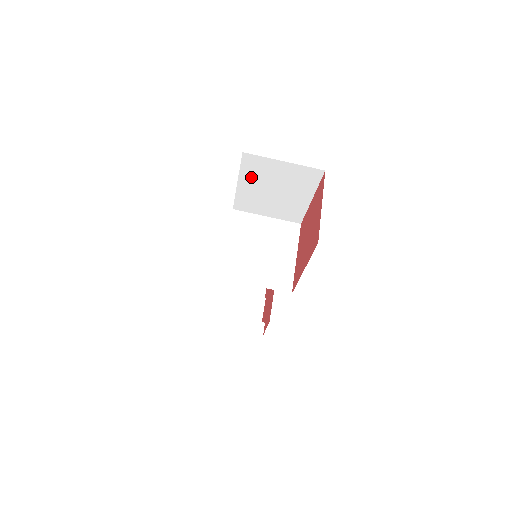
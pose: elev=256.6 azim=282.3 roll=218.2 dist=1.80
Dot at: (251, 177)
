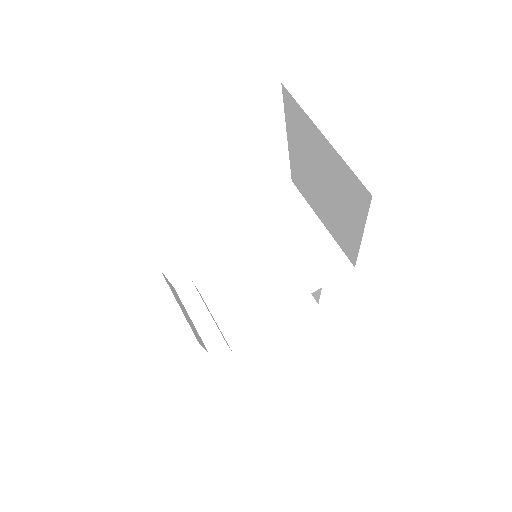
Dot at: (298, 139)
